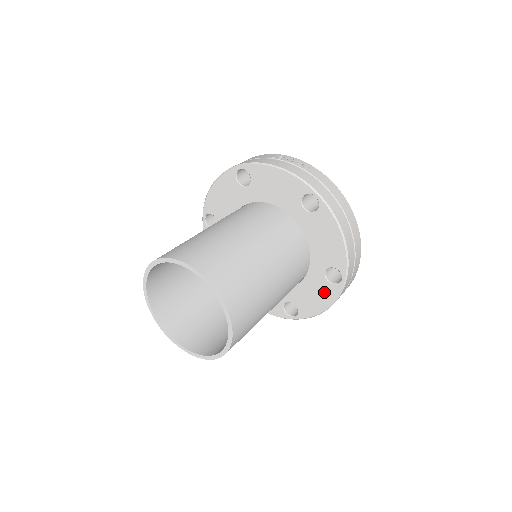
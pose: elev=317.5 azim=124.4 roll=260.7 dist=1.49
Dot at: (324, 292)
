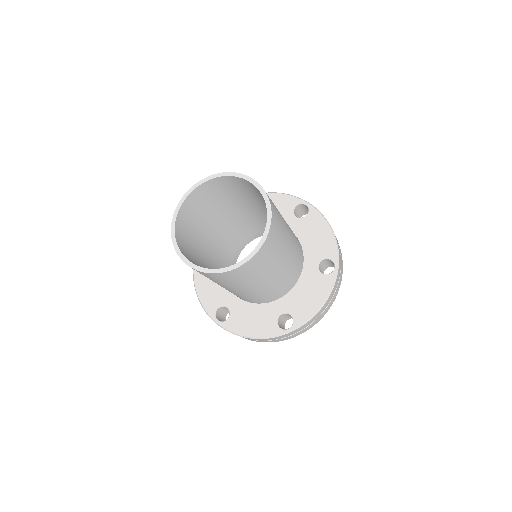
Dot at: (319, 286)
